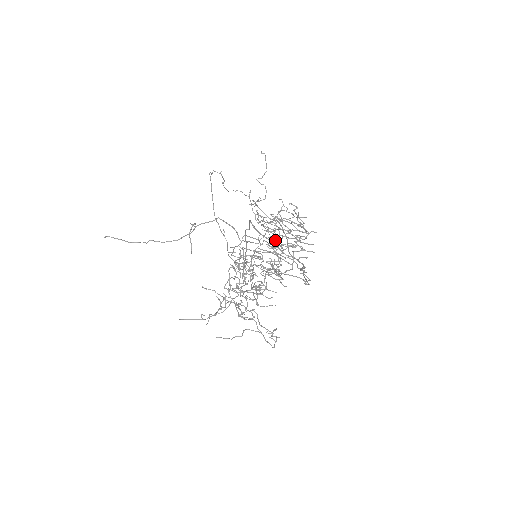
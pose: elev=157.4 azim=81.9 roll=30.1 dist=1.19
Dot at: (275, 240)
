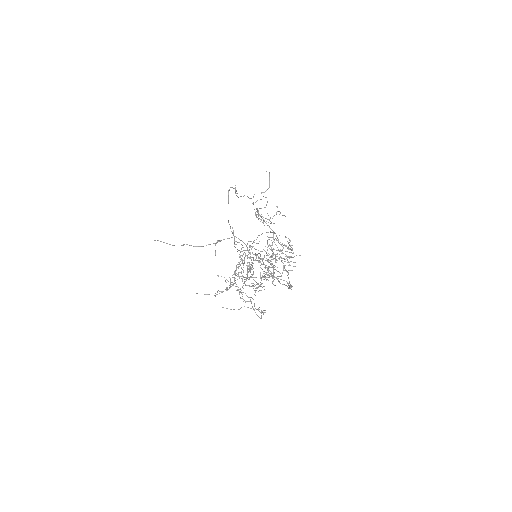
Dot at: (273, 258)
